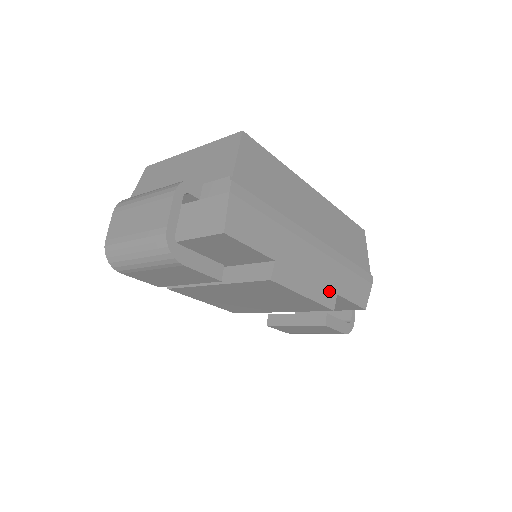
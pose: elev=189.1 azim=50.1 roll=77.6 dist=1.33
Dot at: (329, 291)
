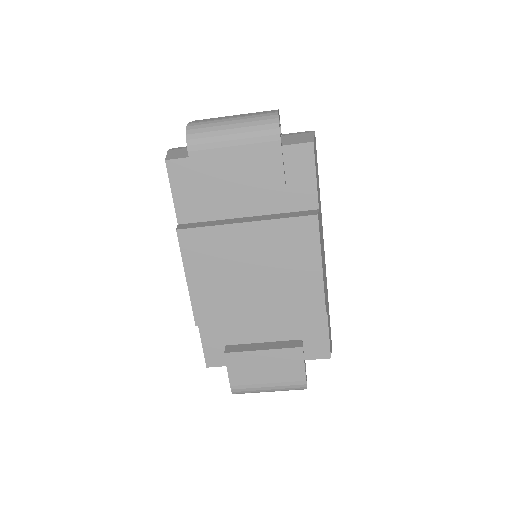
Dot at: (325, 294)
